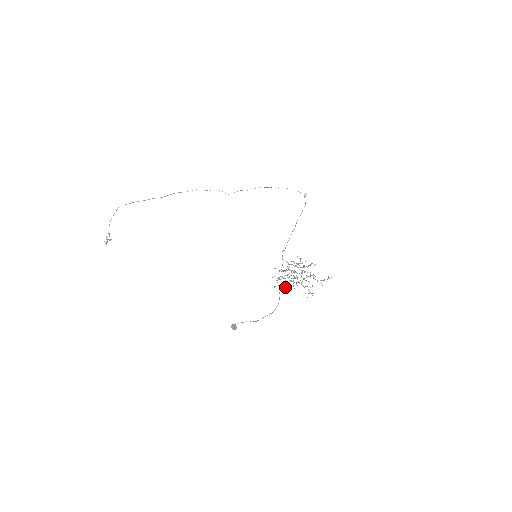
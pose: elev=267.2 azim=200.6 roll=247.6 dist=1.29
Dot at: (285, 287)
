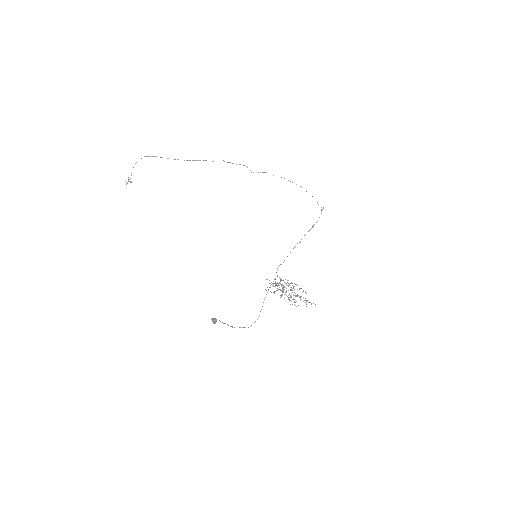
Dot at: (274, 292)
